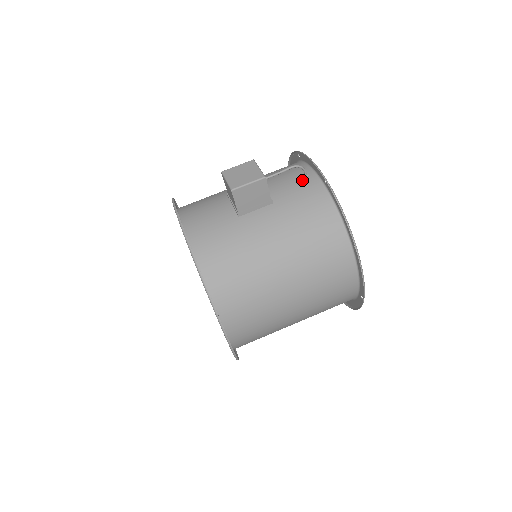
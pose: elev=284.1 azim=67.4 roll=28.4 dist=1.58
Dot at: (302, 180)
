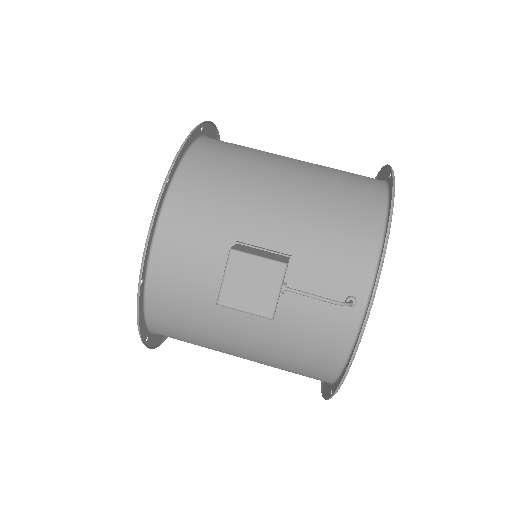
Dot at: occluded
